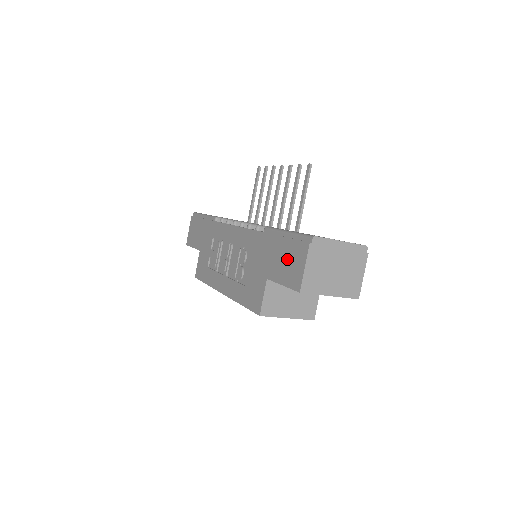
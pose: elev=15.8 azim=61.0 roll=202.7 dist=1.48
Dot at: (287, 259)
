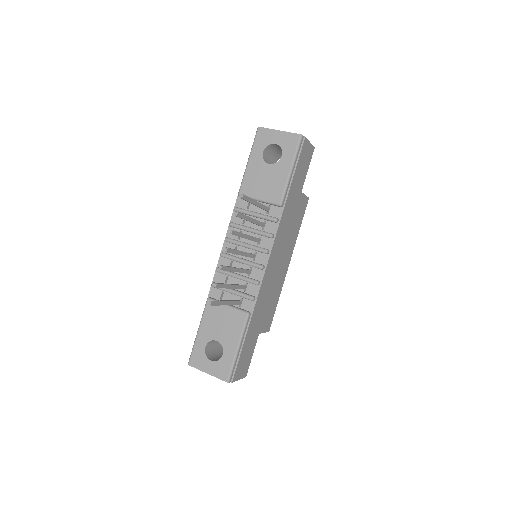
Dot at: occluded
